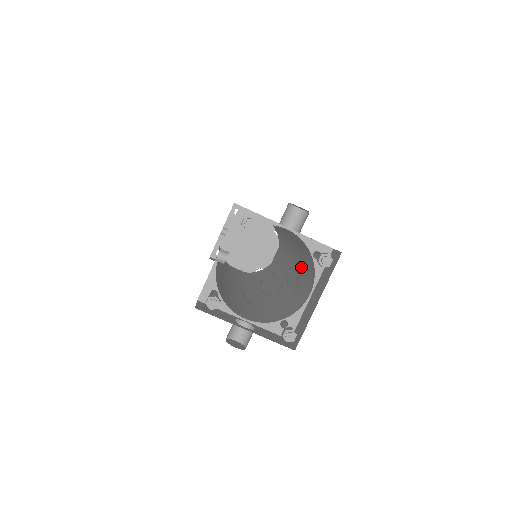
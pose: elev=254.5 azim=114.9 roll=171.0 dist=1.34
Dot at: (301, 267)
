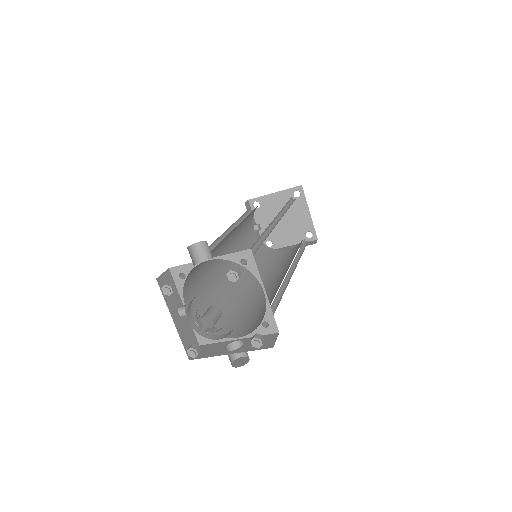
Dot at: occluded
